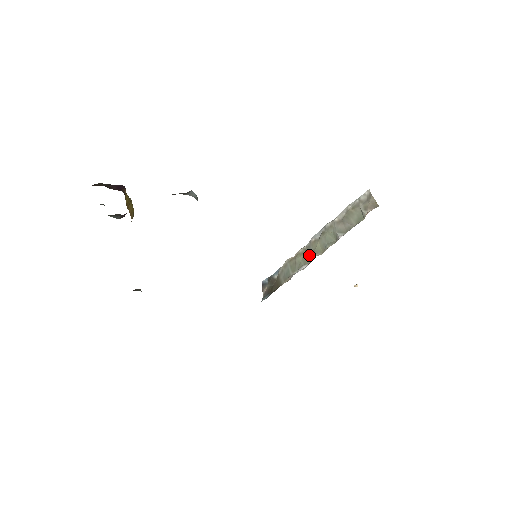
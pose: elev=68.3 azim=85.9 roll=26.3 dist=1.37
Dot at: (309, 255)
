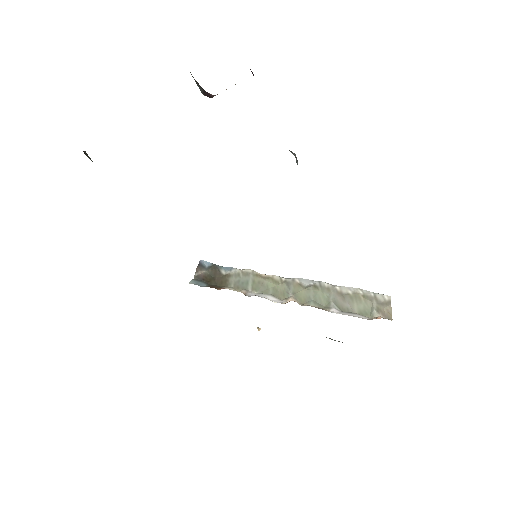
Dot at: (285, 292)
